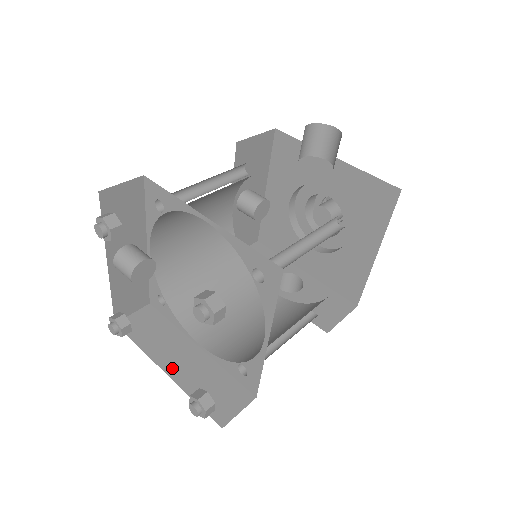
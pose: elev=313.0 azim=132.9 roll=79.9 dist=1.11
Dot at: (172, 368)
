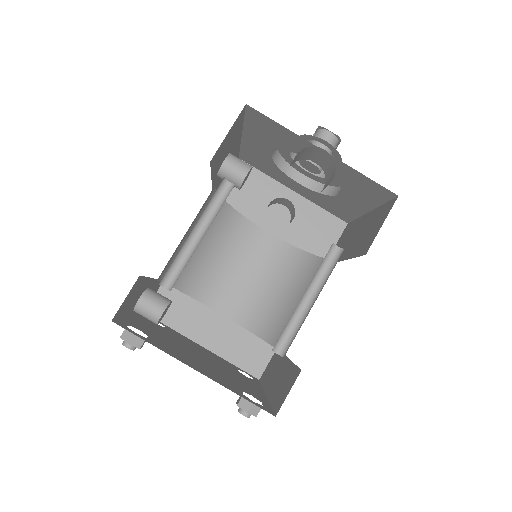
Dot at: (207, 341)
